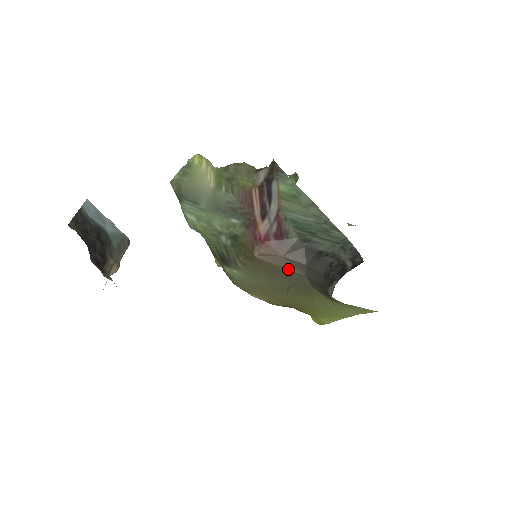
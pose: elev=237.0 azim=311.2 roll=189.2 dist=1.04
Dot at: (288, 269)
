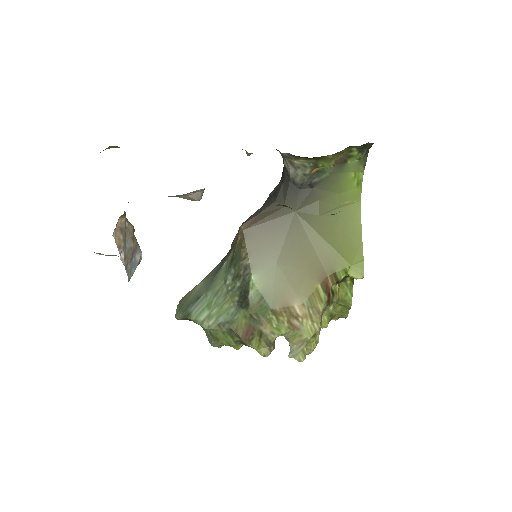
Dot at: (270, 215)
